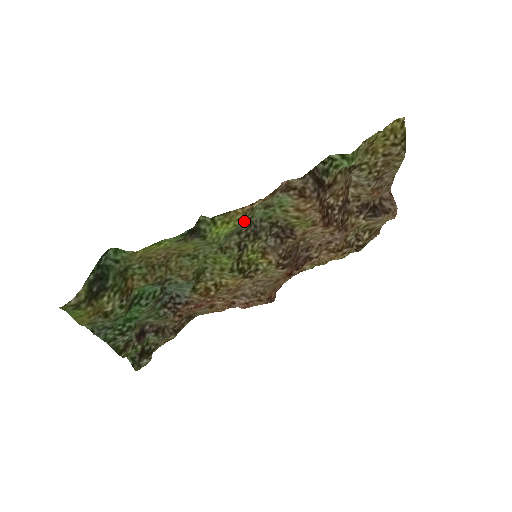
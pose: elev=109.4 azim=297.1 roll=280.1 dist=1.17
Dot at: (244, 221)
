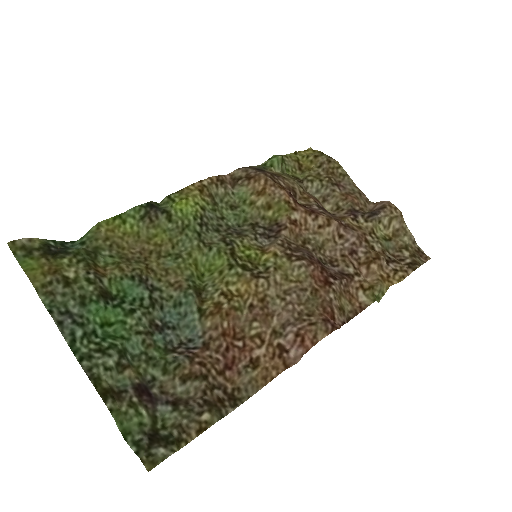
Dot at: (213, 216)
